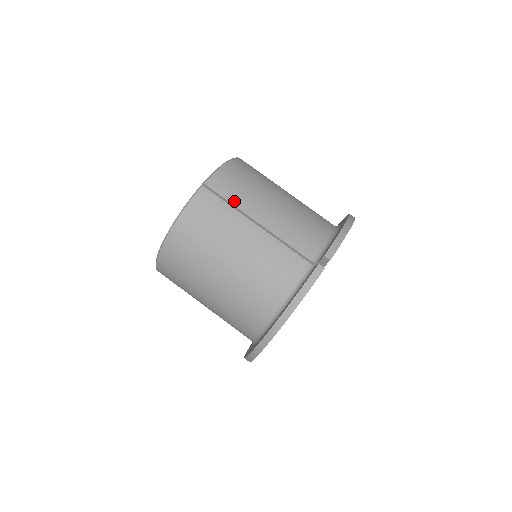
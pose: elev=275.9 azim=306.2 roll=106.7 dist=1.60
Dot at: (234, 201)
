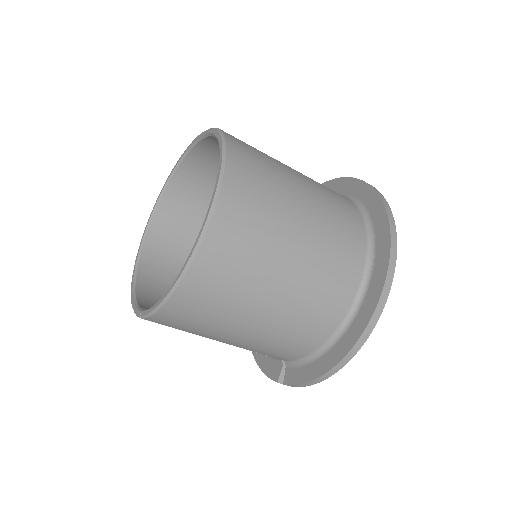
Dot at: occluded
